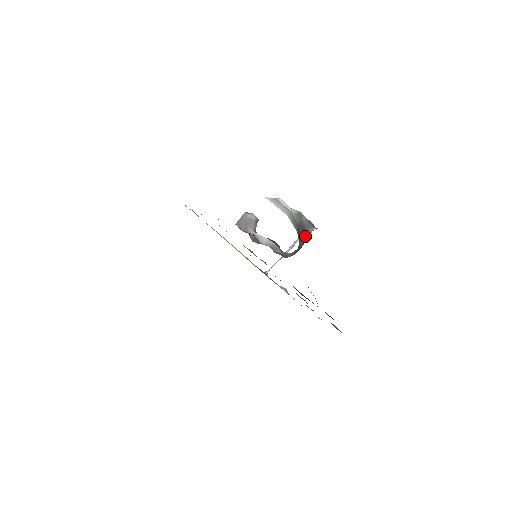
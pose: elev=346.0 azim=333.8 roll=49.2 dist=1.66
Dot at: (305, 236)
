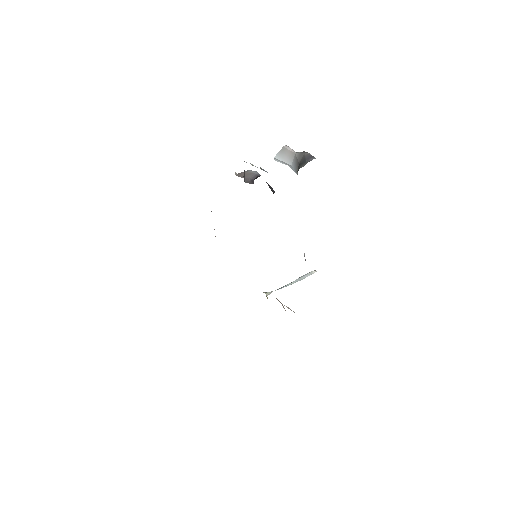
Dot at: (303, 164)
